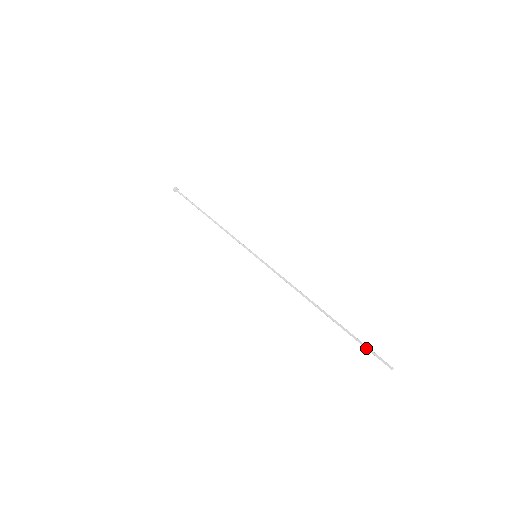
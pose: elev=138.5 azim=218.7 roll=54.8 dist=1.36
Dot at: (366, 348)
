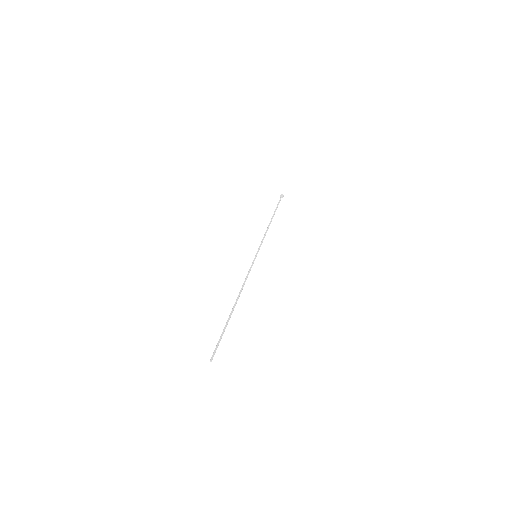
Dot at: (218, 341)
